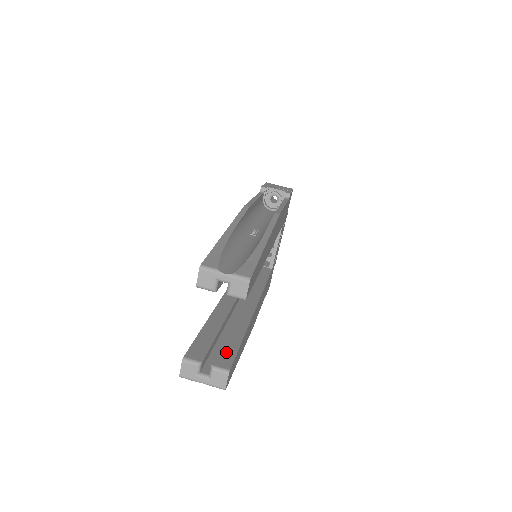
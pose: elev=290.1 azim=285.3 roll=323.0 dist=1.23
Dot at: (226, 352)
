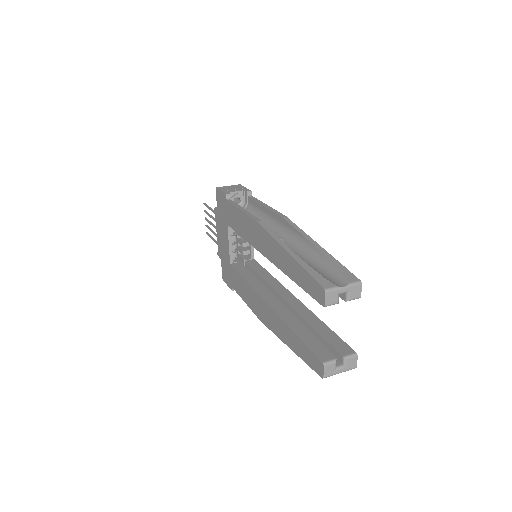
Dot at: (335, 342)
